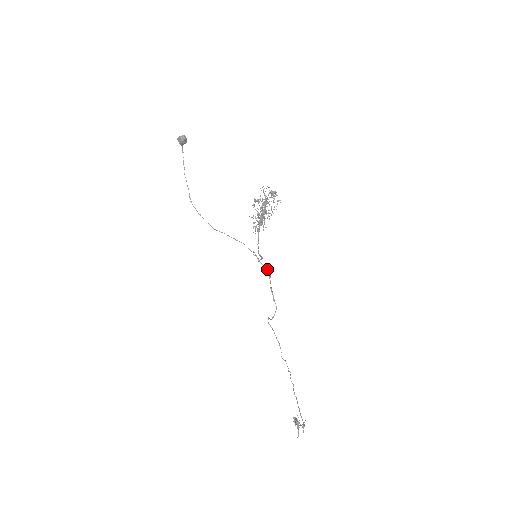
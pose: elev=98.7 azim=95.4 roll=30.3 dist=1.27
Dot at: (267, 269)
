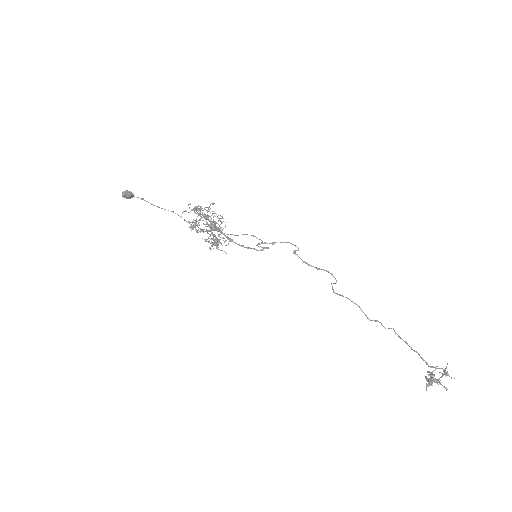
Dot at: occluded
